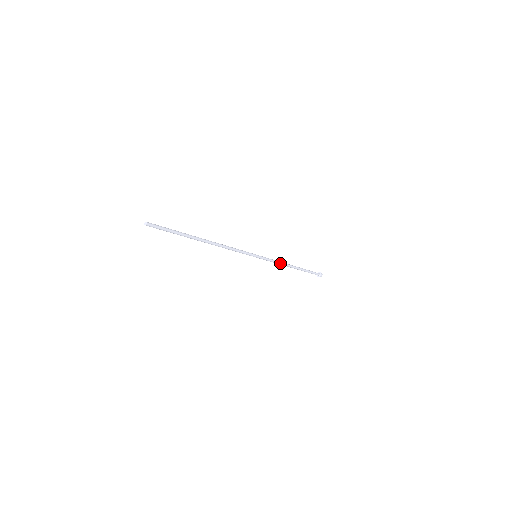
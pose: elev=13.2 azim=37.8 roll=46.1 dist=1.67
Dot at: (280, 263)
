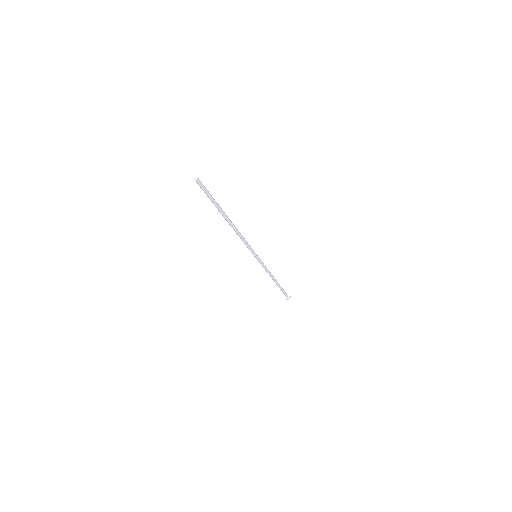
Dot at: (268, 272)
